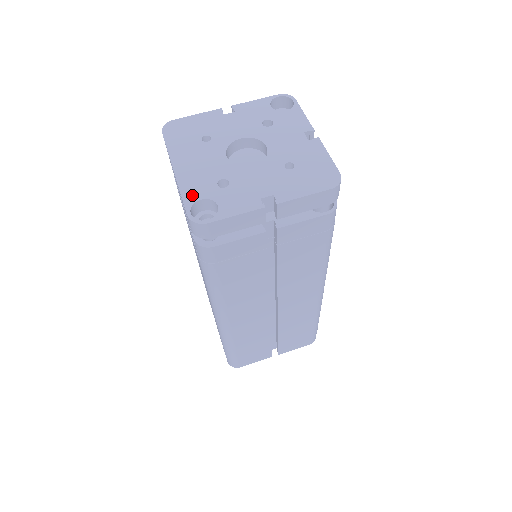
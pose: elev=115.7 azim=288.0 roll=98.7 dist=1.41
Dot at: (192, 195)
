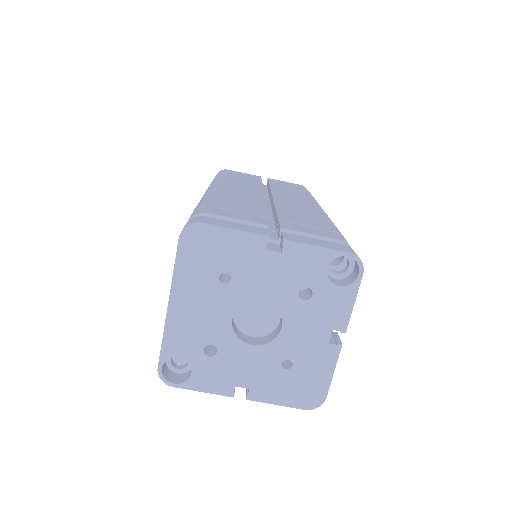
Dot at: (173, 348)
